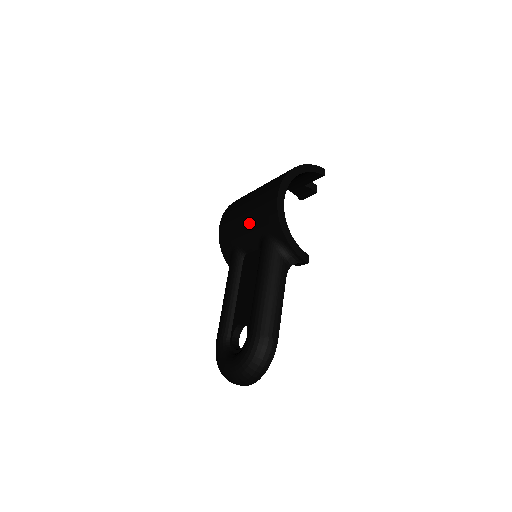
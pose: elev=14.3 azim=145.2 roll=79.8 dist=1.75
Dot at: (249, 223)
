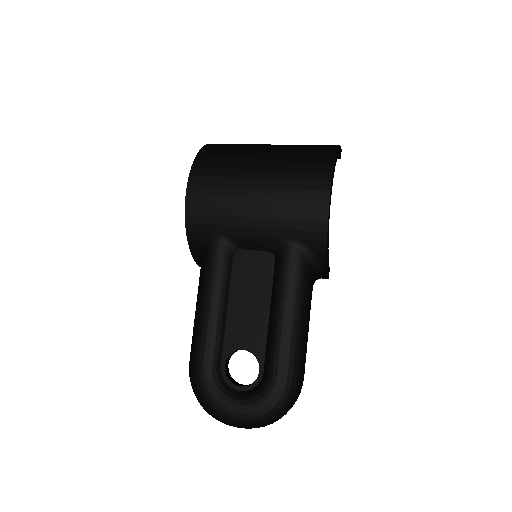
Dot at: (263, 215)
